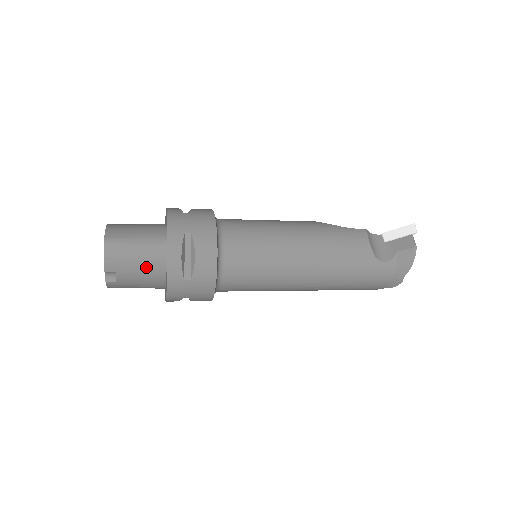
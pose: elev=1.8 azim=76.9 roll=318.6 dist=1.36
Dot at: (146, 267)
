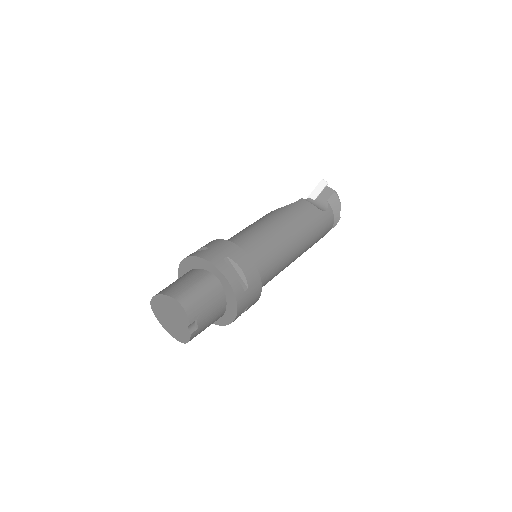
Dot at: (213, 302)
